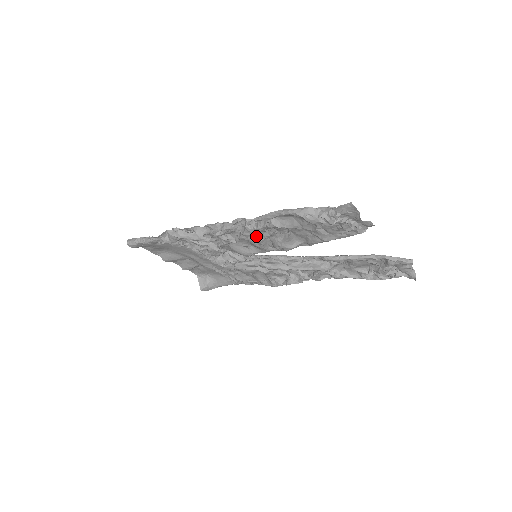
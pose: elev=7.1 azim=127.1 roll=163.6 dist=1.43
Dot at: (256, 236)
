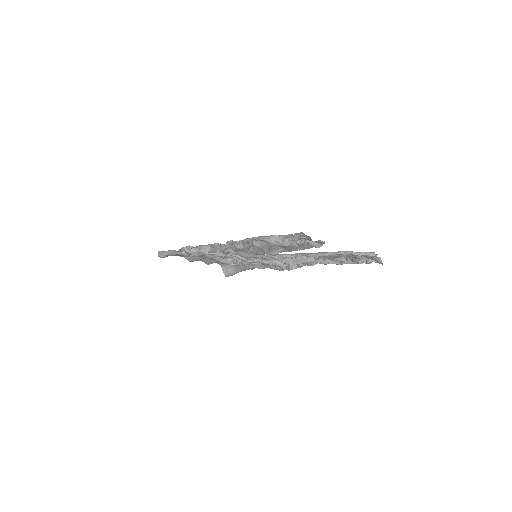
Dot at: occluded
